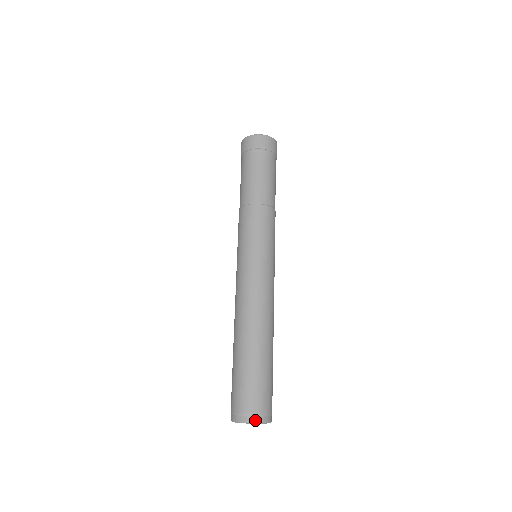
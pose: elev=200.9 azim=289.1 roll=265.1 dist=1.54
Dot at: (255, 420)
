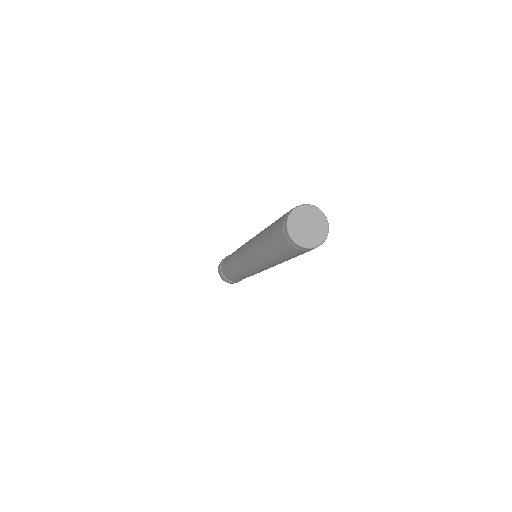
Dot at: (315, 207)
